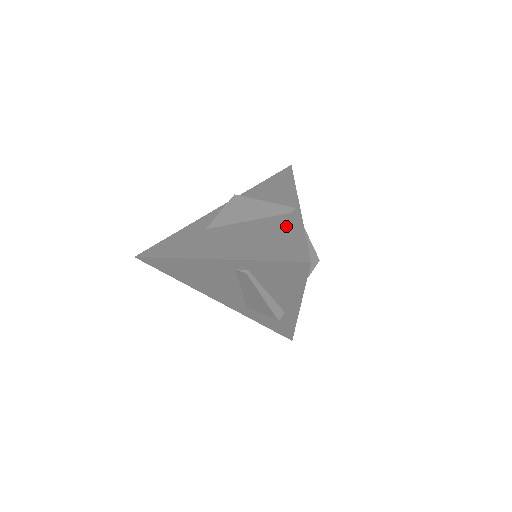
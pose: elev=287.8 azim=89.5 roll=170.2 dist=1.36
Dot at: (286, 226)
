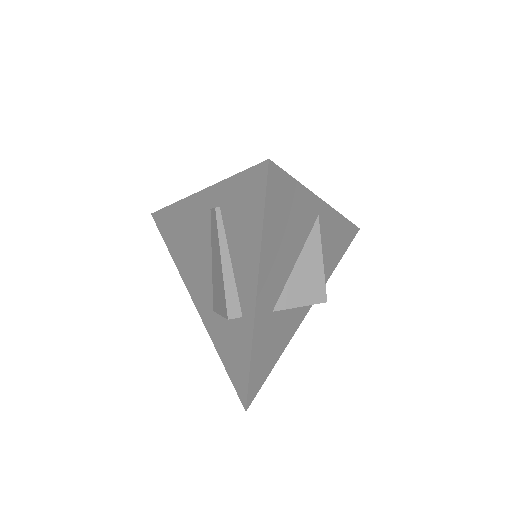
Dot at: occluded
